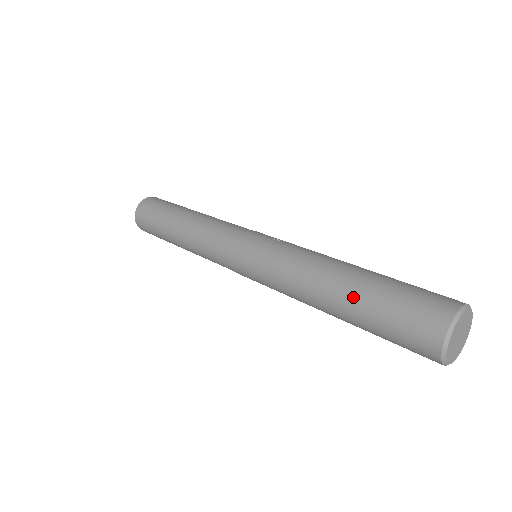
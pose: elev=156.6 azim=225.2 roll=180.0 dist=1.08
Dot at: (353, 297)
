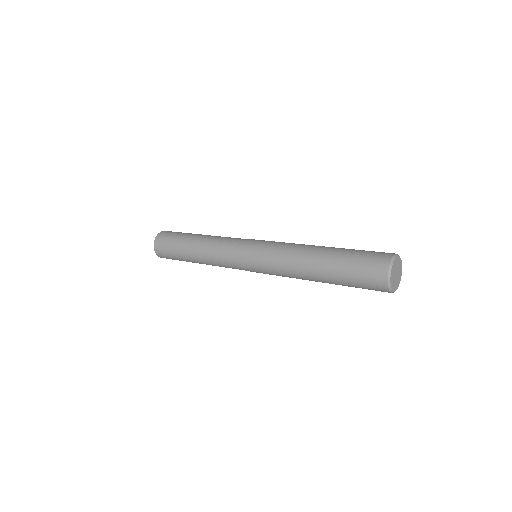
Dot at: (329, 276)
